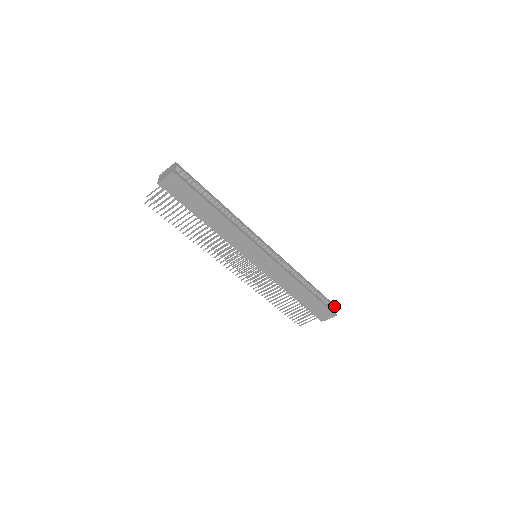
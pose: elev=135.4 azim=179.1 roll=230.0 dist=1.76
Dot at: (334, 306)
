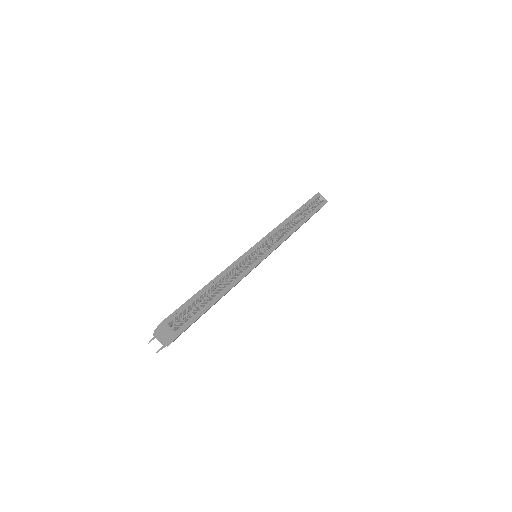
Dot at: (319, 195)
